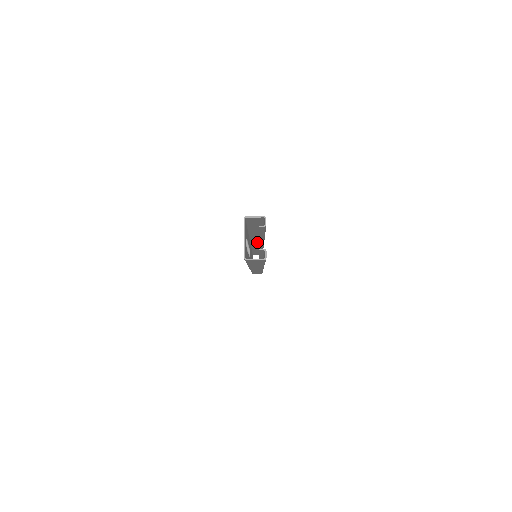
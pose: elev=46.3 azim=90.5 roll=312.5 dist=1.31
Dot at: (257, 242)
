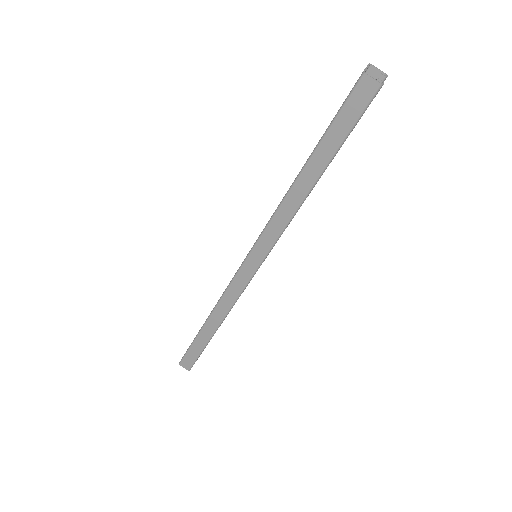
Dot at: occluded
